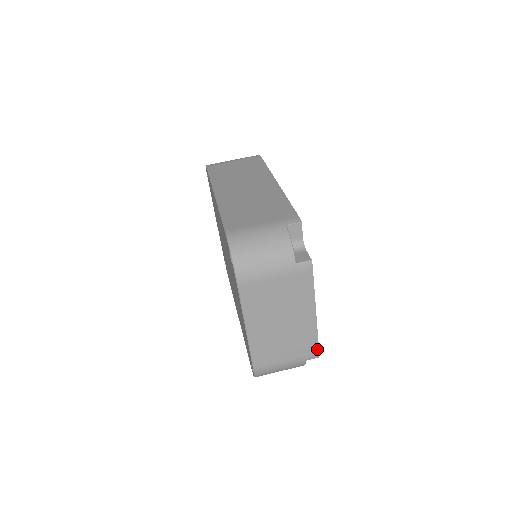
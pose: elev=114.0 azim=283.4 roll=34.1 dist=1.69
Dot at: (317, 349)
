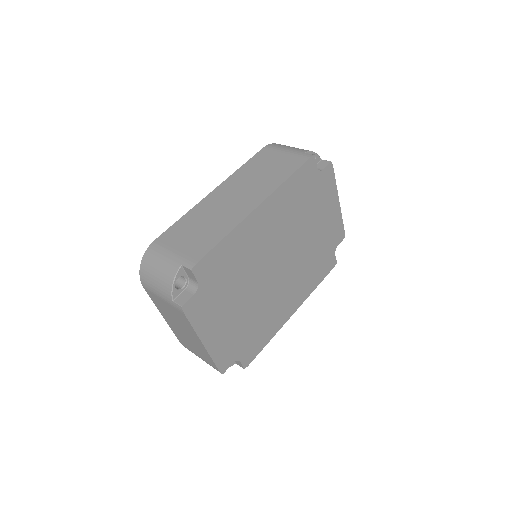
Dot at: (217, 368)
